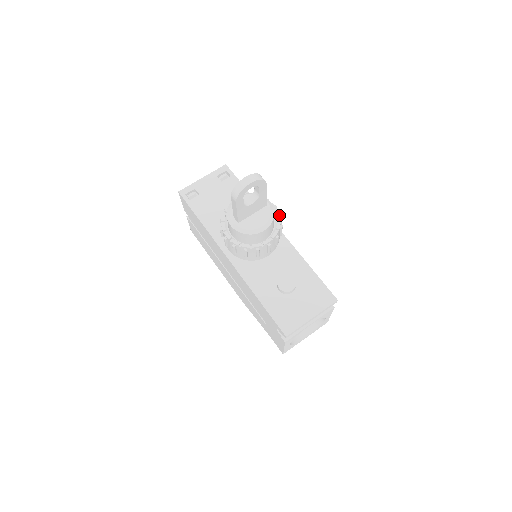
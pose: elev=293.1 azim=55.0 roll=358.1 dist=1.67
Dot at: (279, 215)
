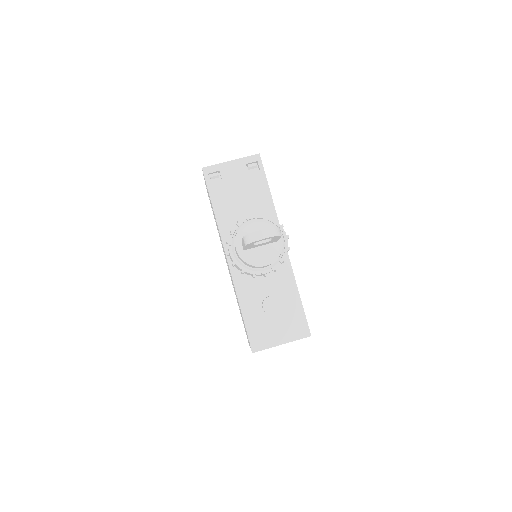
Dot at: (287, 248)
